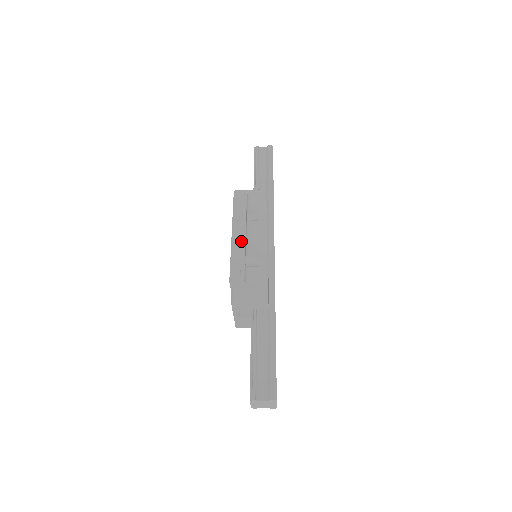
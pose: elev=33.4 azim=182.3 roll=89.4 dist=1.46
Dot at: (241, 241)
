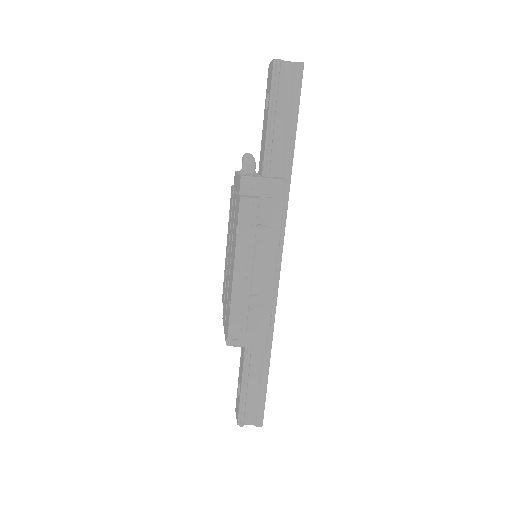
Dot at: (245, 285)
